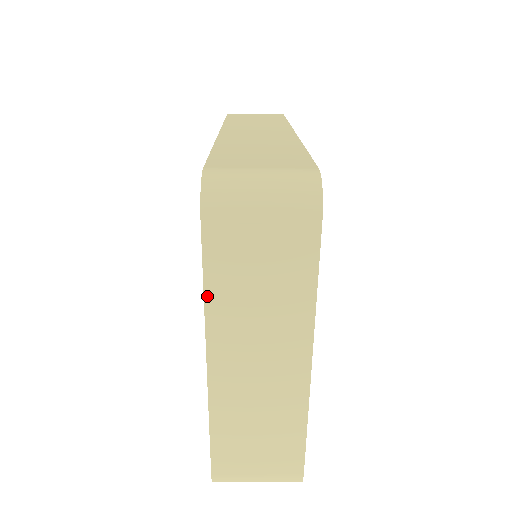
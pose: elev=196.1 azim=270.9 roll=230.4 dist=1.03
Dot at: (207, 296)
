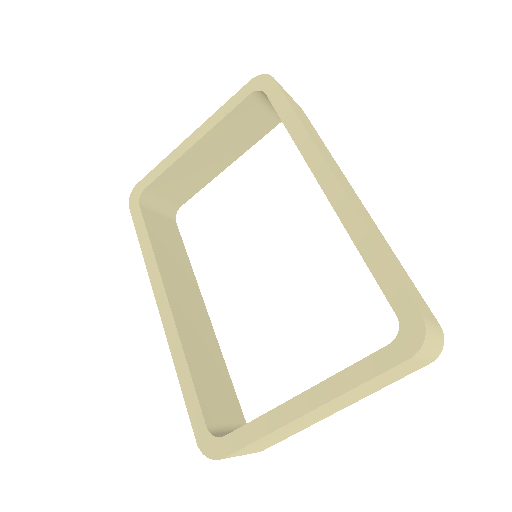
Dot at: (359, 386)
